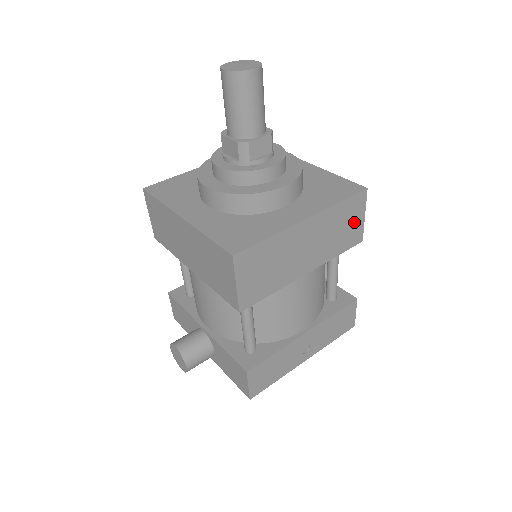
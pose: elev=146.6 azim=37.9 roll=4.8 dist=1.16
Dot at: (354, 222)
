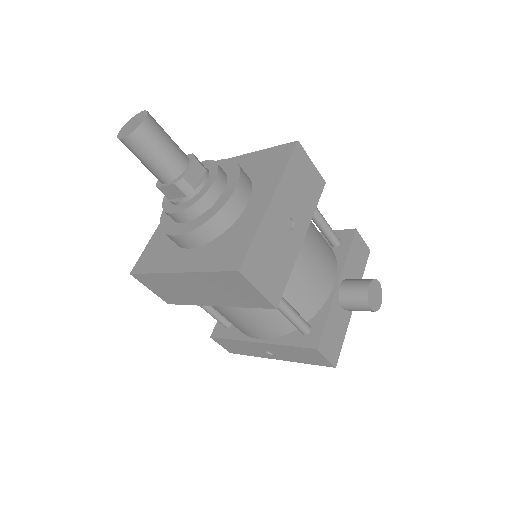
Dot at: (246, 291)
